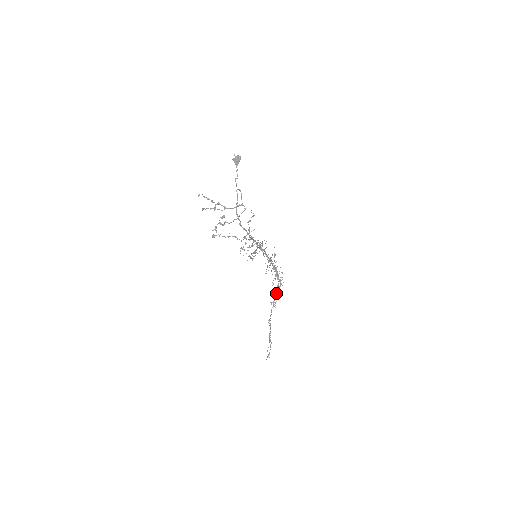
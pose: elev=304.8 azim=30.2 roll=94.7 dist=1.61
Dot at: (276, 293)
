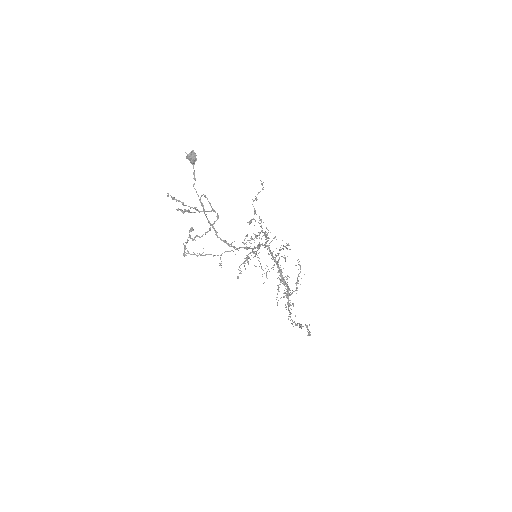
Dot at: (288, 295)
